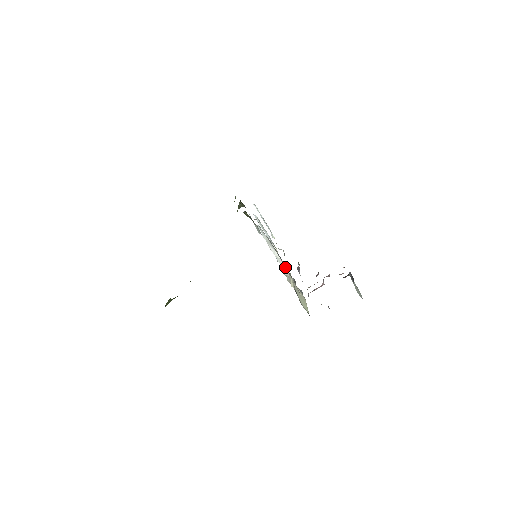
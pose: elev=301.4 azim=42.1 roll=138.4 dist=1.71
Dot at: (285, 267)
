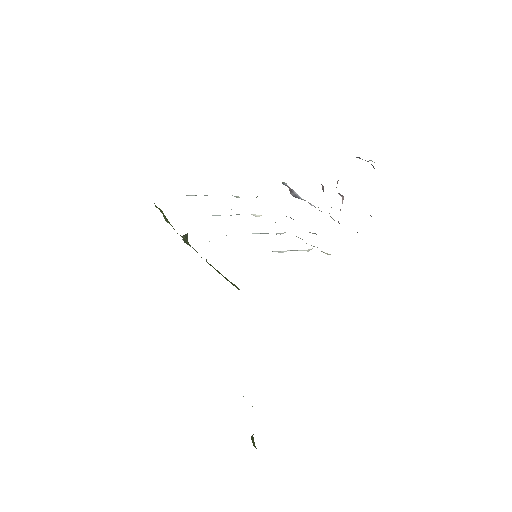
Dot at: occluded
